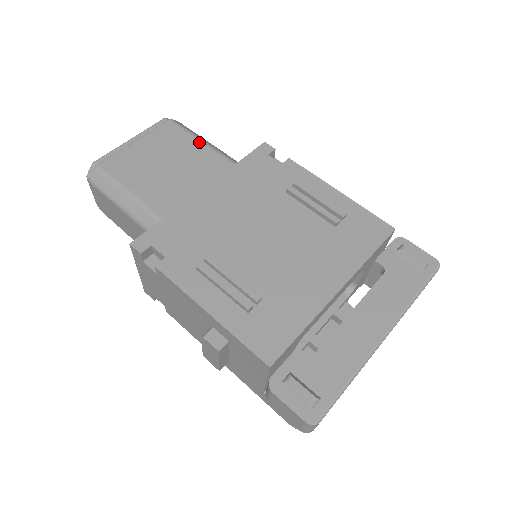
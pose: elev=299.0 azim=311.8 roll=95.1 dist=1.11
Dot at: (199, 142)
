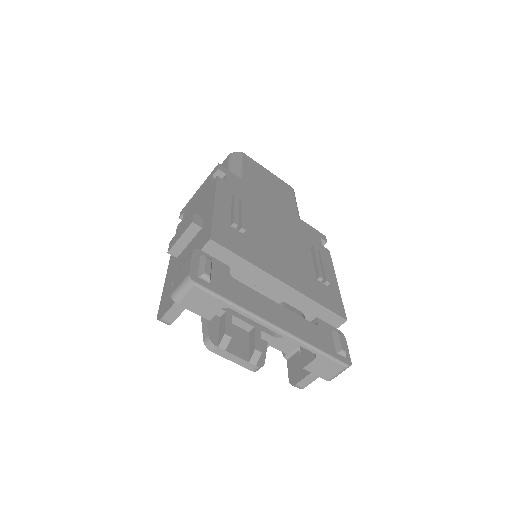
Dot at: (295, 203)
